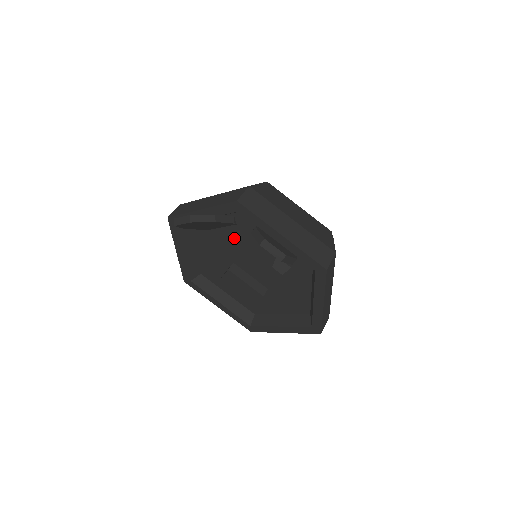
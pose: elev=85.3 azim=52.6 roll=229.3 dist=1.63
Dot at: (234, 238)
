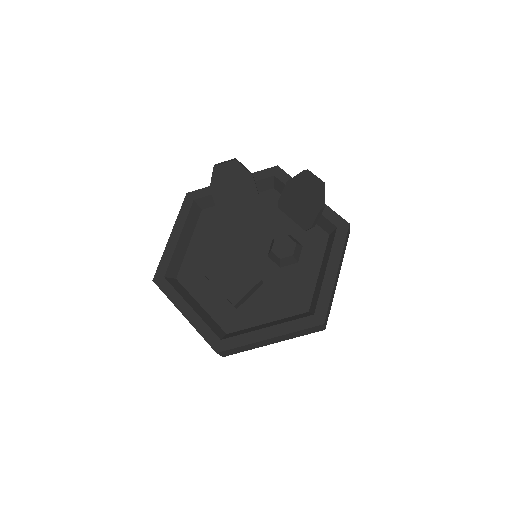
Dot at: (248, 220)
